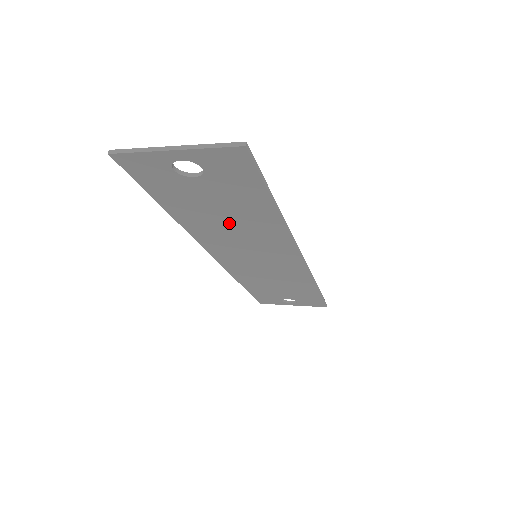
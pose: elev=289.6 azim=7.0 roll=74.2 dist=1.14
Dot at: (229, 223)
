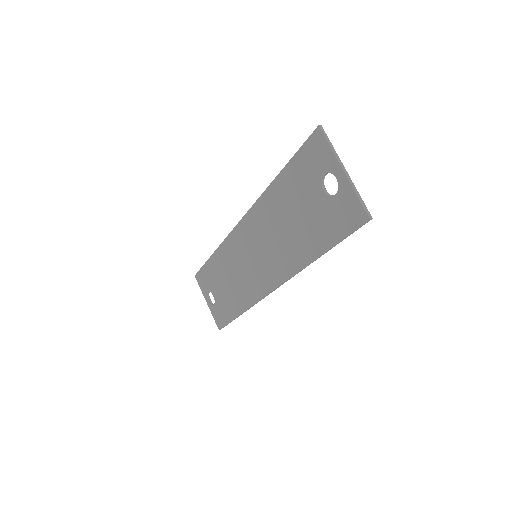
Dot at: (286, 226)
